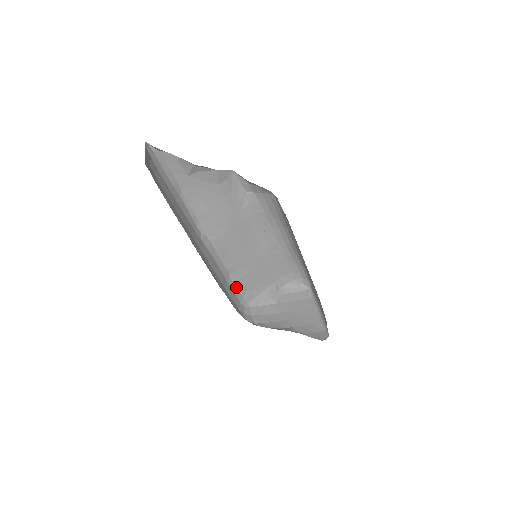
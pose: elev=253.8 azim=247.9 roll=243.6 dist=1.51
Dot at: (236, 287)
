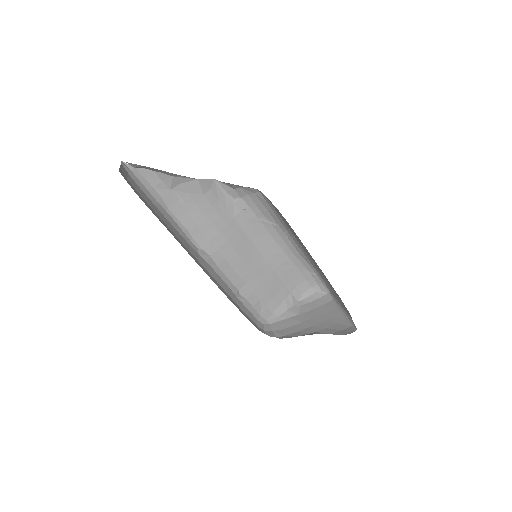
Dot at: (249, 303)
